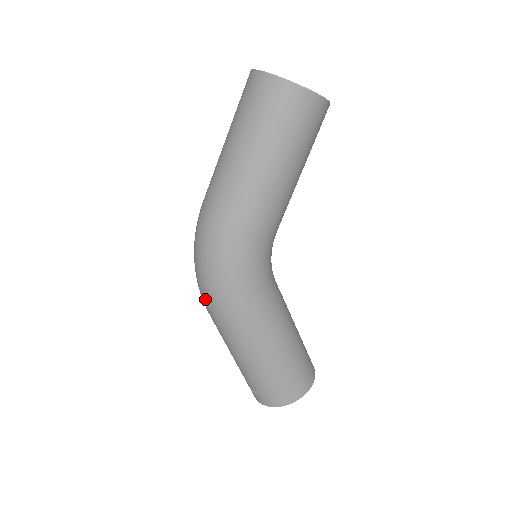
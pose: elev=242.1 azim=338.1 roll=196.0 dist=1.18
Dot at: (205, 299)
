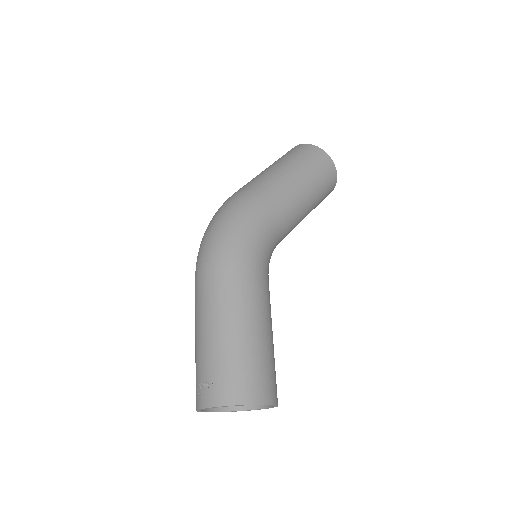
Dot at: (207, 252)
